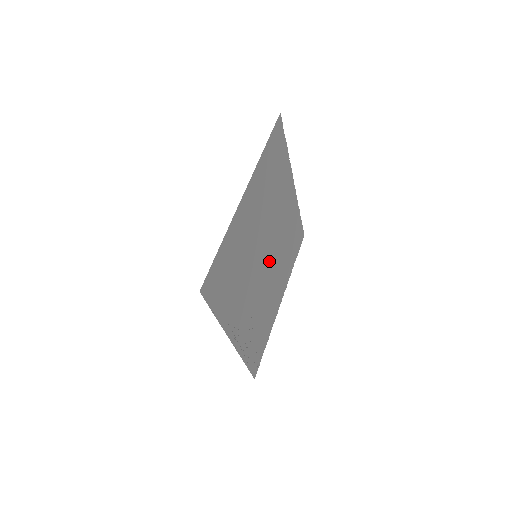
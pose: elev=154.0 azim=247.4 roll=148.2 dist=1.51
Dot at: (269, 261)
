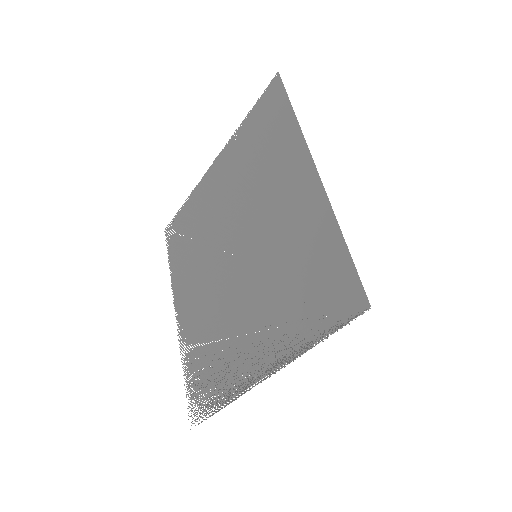
Dot at: (223, 263)
